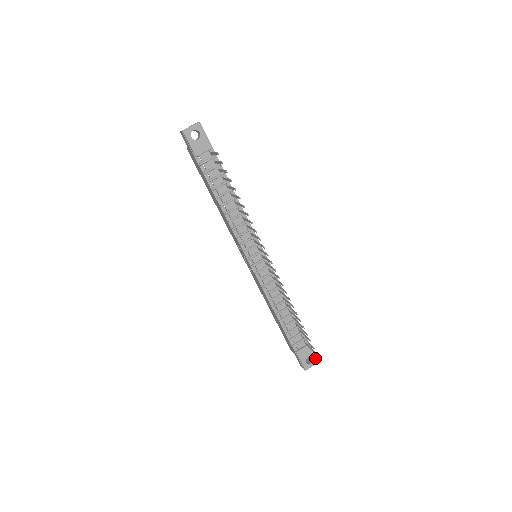
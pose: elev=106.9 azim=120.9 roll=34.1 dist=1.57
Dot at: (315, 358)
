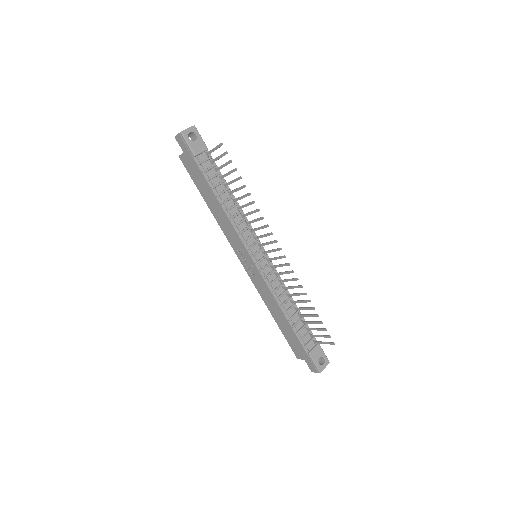
Dot at: (326, 358)
